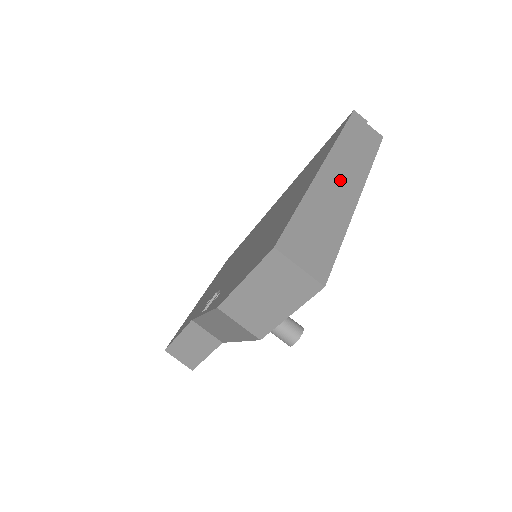
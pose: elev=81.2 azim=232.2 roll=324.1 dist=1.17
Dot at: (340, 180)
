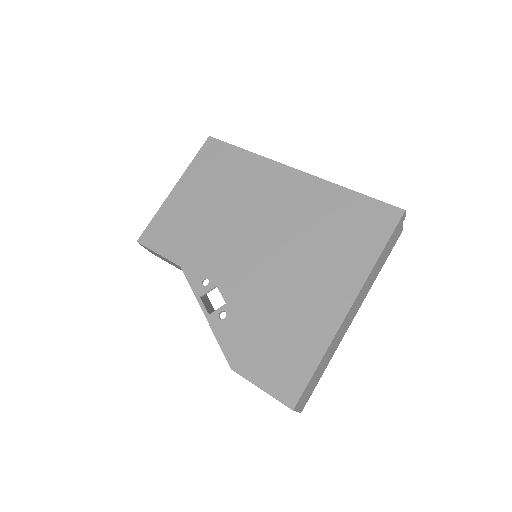
Dot at: (351, 316)
